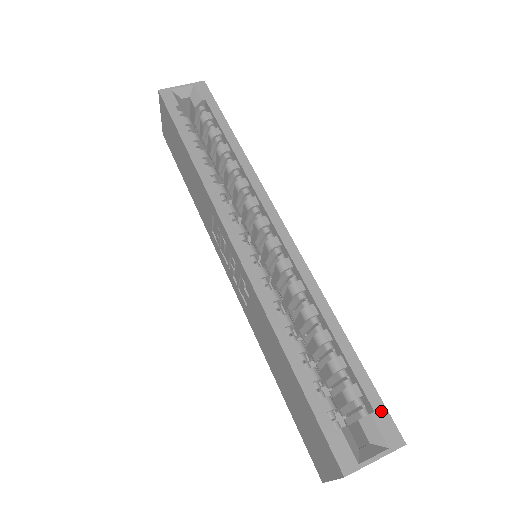
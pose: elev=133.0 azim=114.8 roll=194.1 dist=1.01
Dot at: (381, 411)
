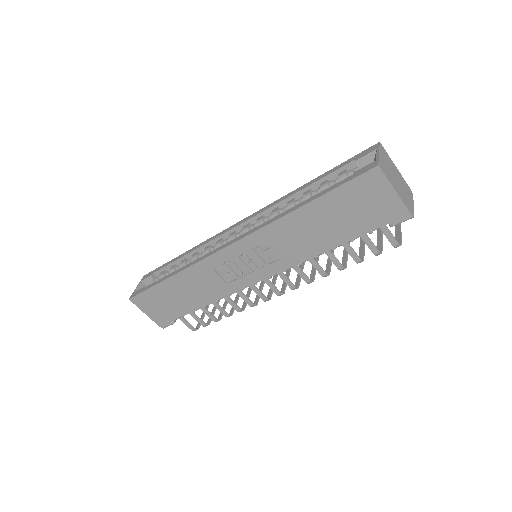
Dot at: (357, 157)
